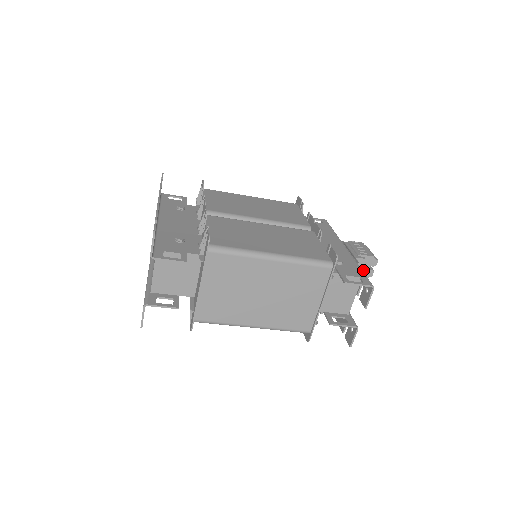
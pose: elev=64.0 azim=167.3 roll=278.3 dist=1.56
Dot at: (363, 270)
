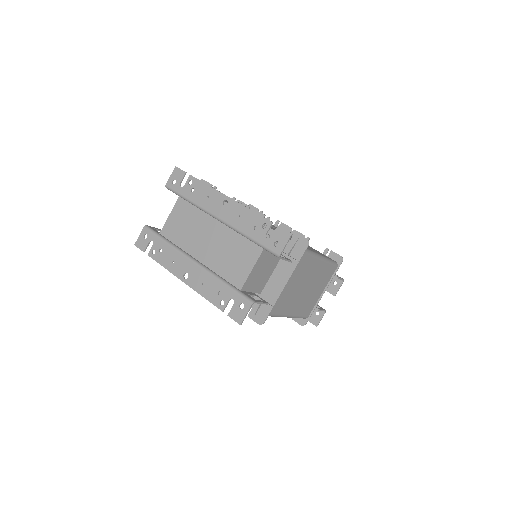
Dot at: occluded
